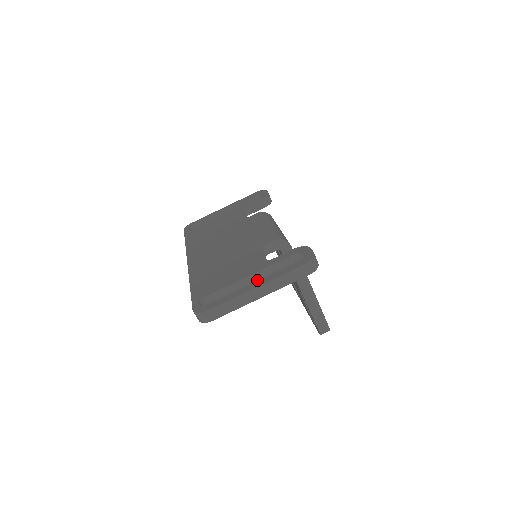
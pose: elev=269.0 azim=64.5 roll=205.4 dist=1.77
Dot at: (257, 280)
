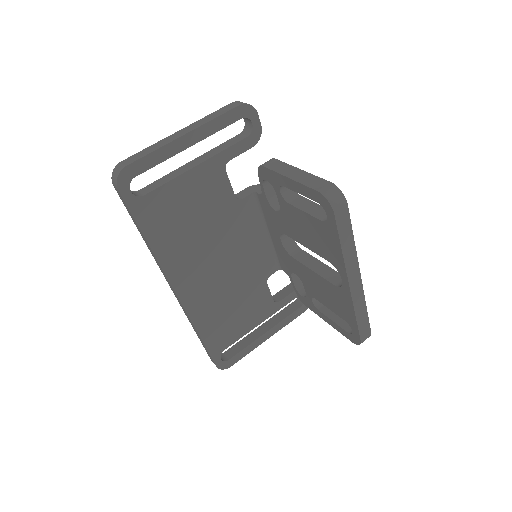
Dot at: (199, 162)
